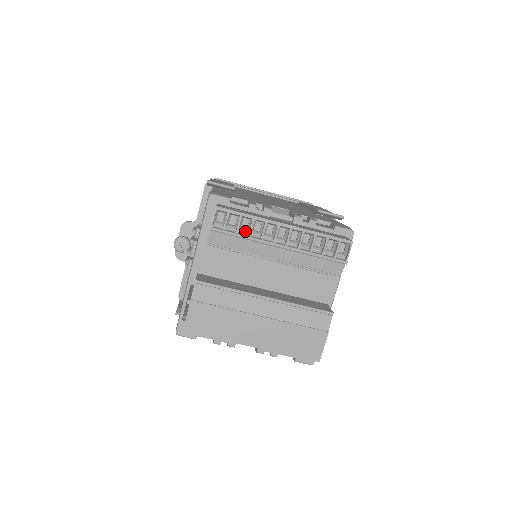
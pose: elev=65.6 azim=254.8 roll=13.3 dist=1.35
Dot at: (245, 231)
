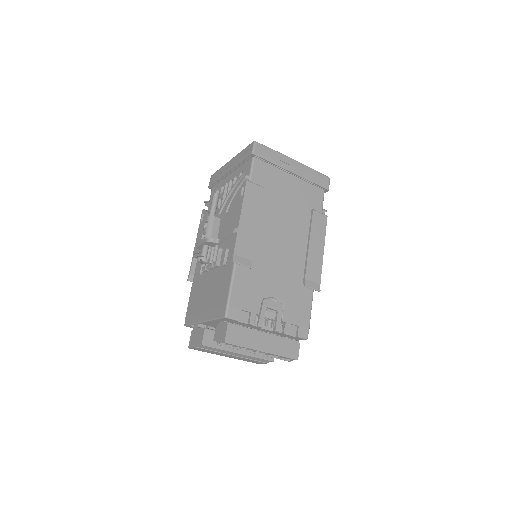
Dot at: occluded
